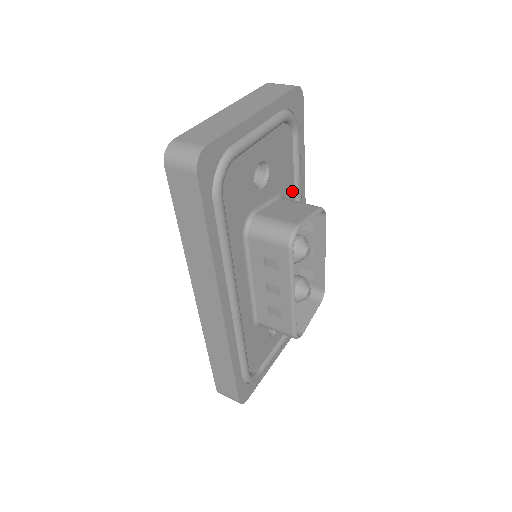
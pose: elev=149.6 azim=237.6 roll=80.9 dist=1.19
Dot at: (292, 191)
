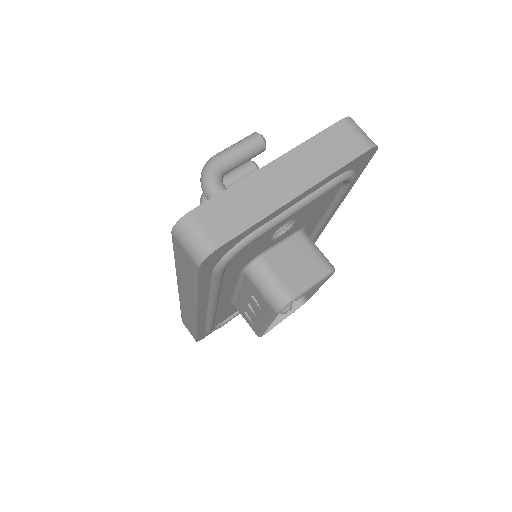
Dot at: (319, 218)
